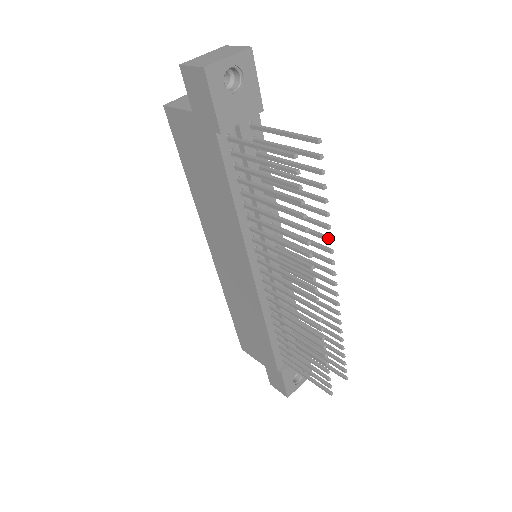
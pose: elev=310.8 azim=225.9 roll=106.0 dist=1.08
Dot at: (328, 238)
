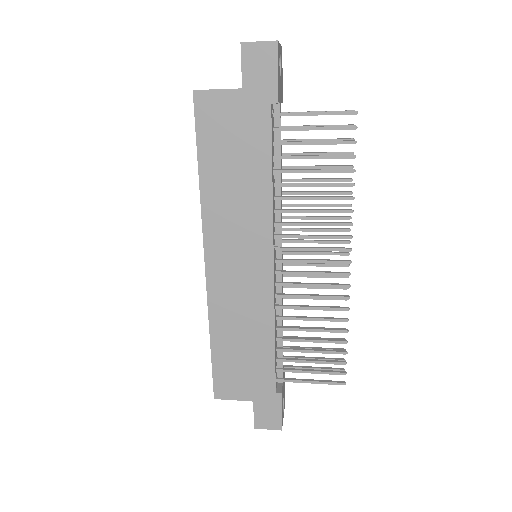
Dot at: (349, 204)
